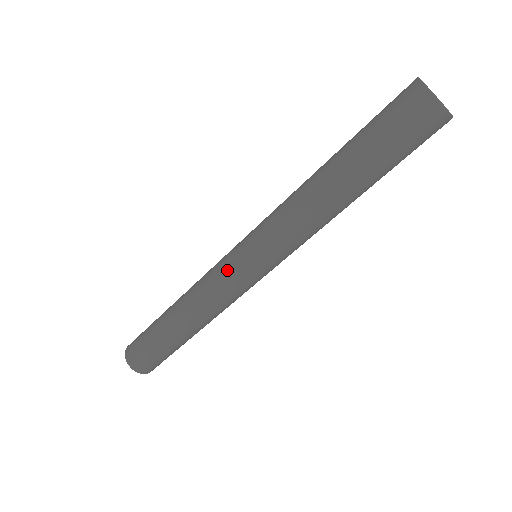
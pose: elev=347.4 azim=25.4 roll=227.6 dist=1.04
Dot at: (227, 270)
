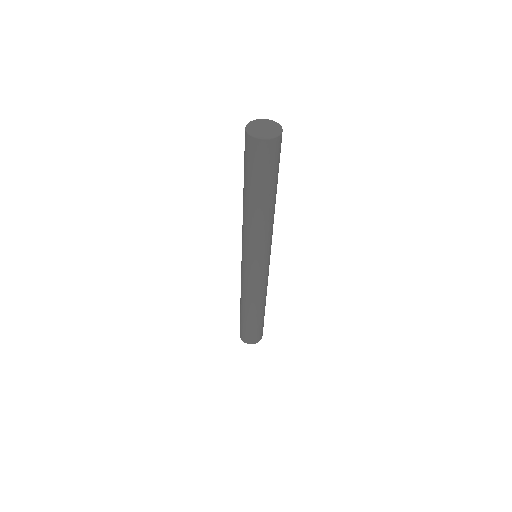
Dot at: (248, 276)
